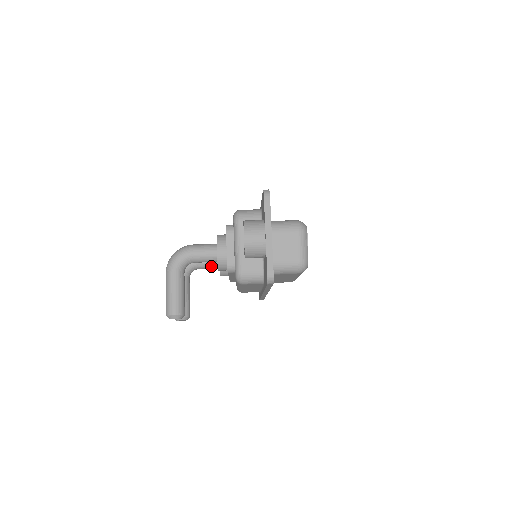
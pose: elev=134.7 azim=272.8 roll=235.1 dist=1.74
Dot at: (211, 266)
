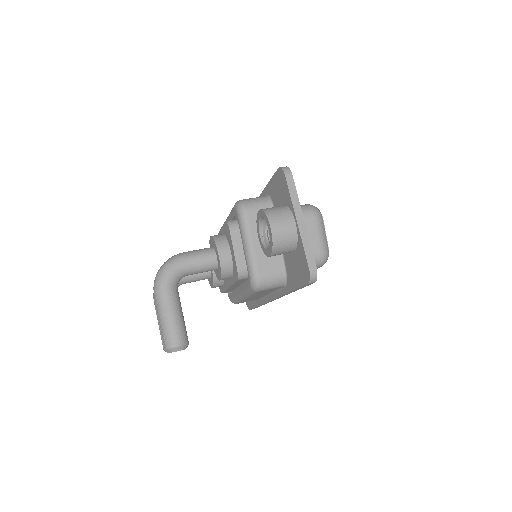
Dot at: (200, 277)
